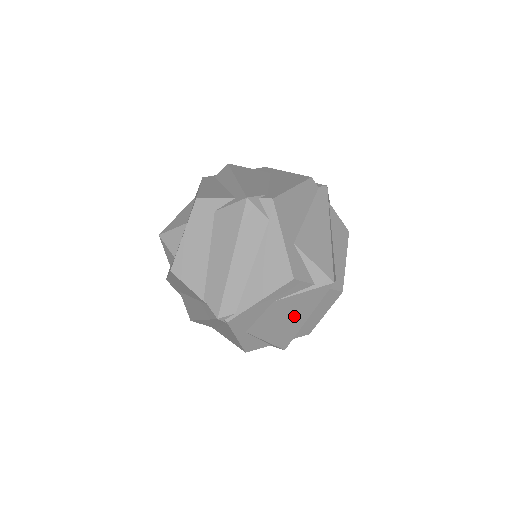
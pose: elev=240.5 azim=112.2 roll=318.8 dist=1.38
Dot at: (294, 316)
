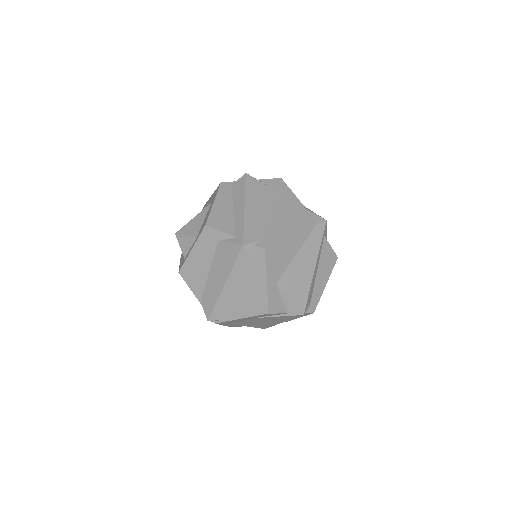
Dot at: (271, 321)
